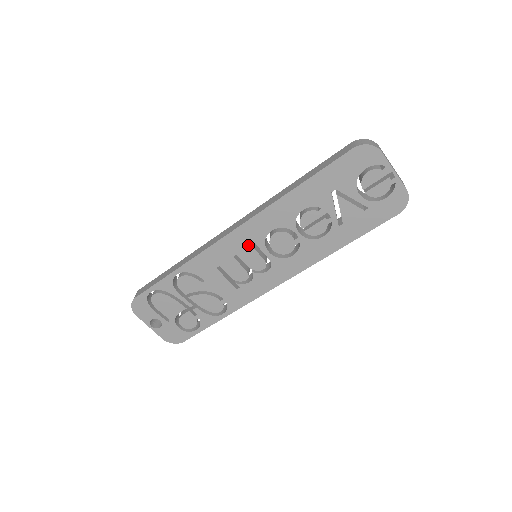
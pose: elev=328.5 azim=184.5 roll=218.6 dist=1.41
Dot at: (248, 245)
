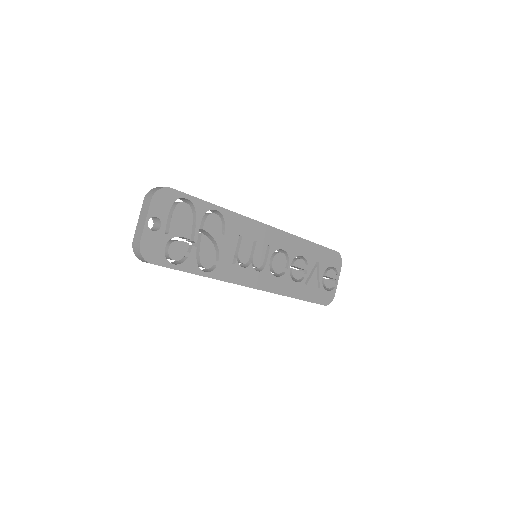
Dot at: (267, 243)
